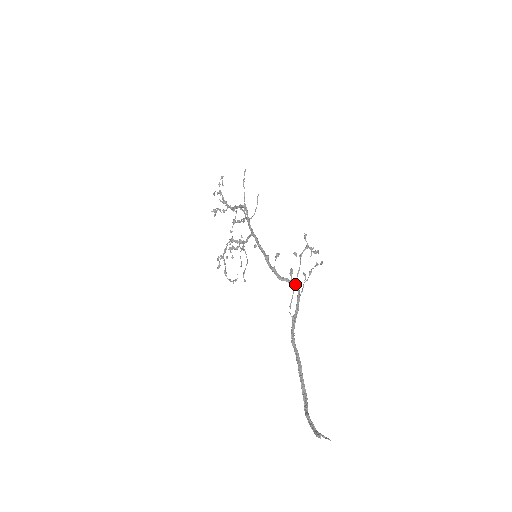
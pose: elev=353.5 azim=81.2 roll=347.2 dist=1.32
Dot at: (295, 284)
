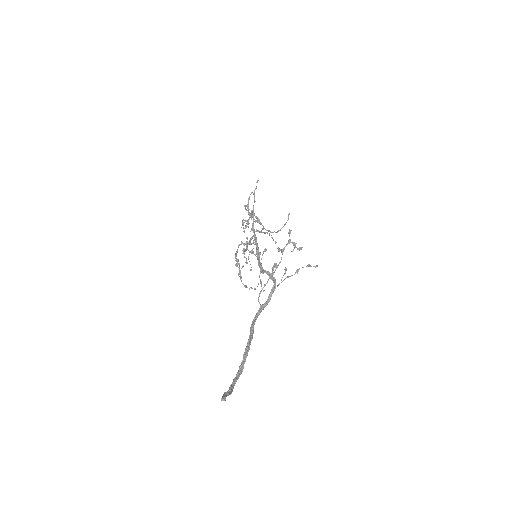
Dot at: occluded
